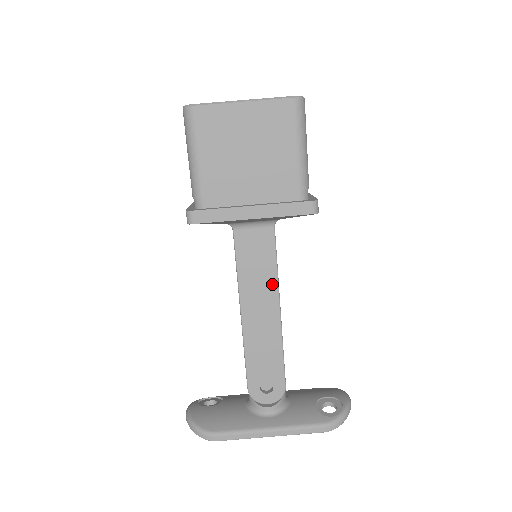
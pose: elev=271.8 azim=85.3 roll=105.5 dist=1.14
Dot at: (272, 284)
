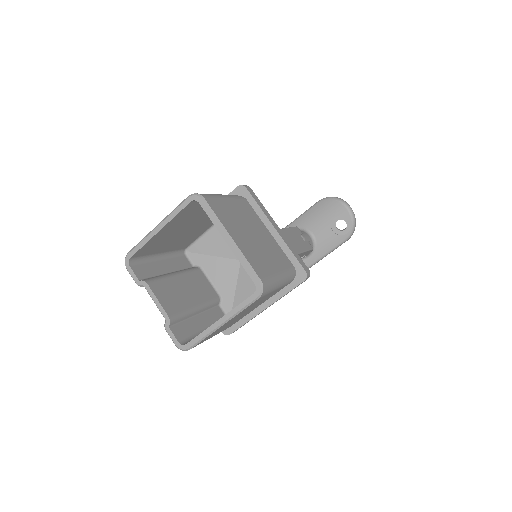
Dot at: occluded
